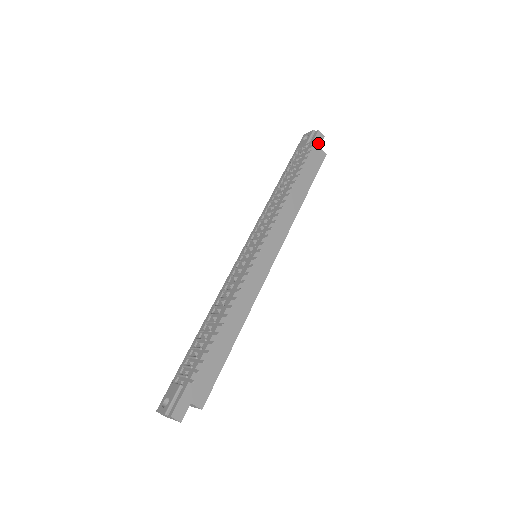
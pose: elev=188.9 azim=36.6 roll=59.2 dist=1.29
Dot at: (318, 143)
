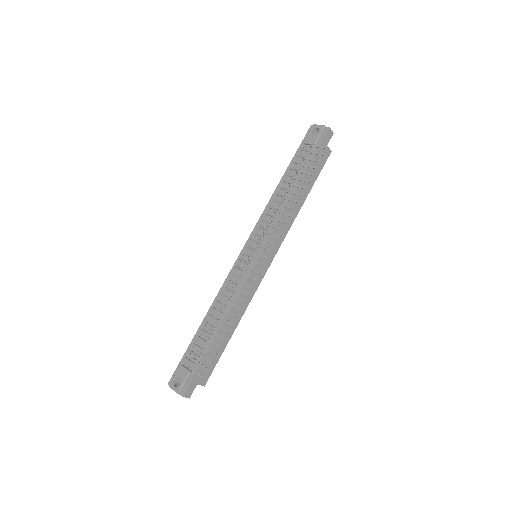
Dot at: (327, 141)
